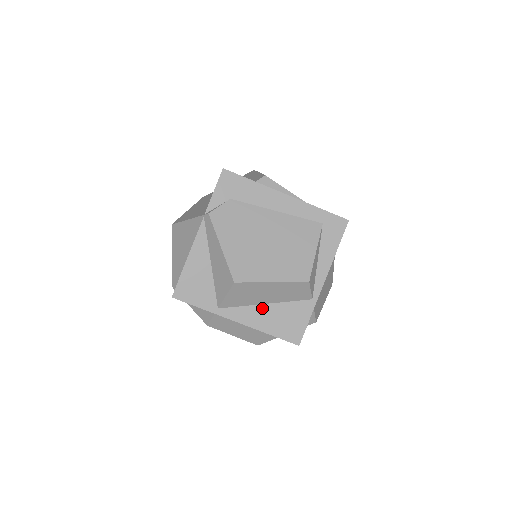
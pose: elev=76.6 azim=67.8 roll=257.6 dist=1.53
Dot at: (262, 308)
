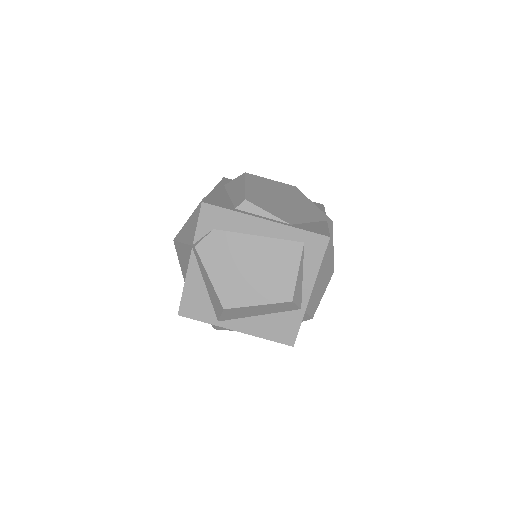
Dot at: (256, 319)
